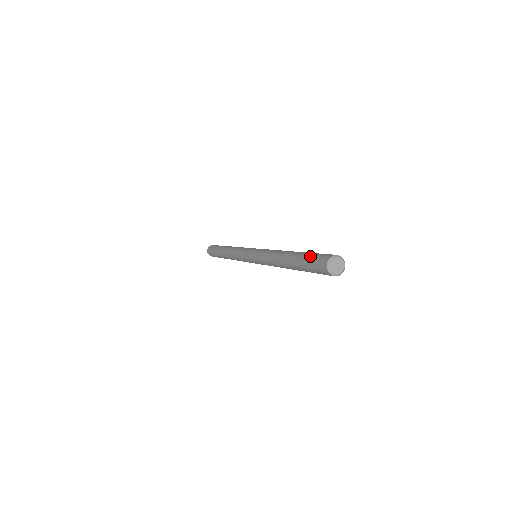
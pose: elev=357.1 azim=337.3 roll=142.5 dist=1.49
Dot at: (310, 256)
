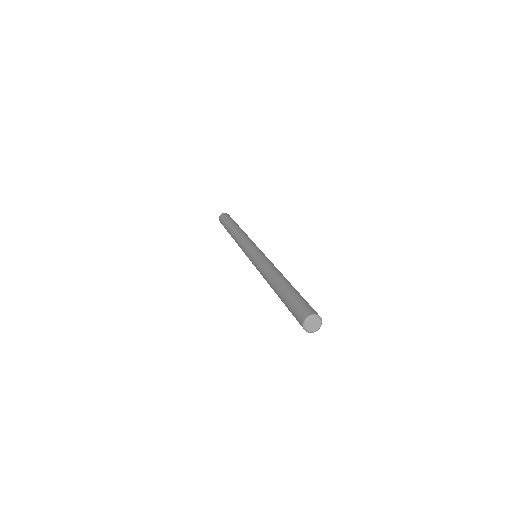
Dot at: (292, 302)
